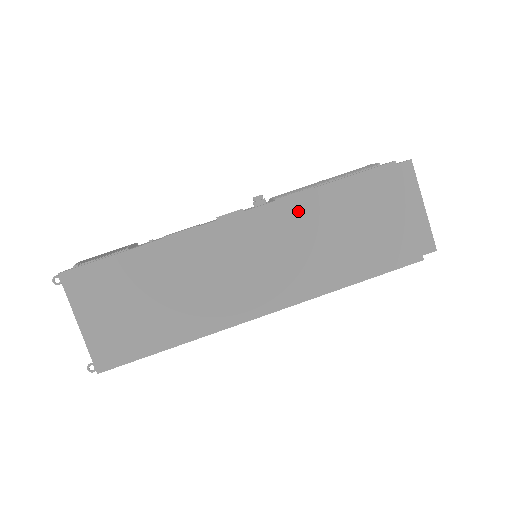
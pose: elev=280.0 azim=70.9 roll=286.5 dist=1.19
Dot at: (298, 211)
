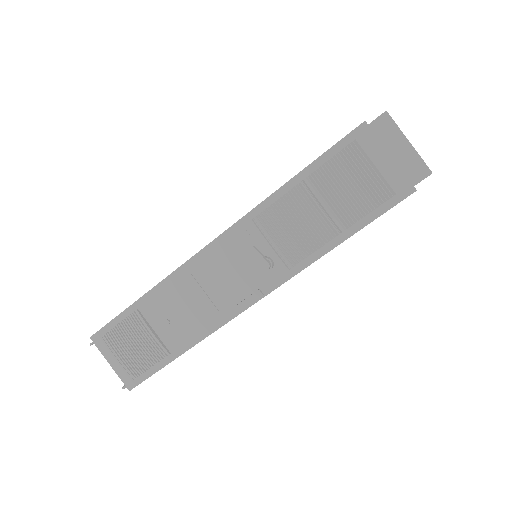
Dot at: occluded
